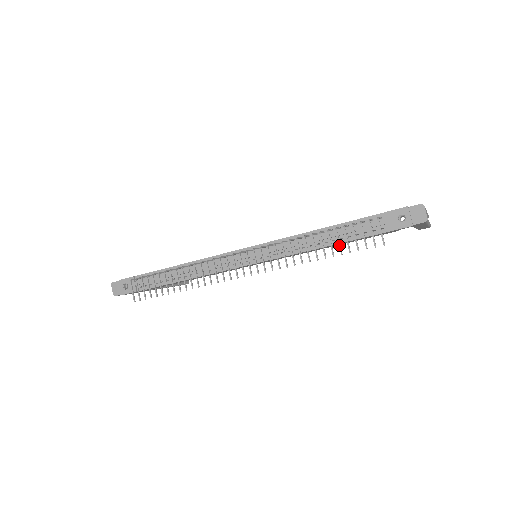
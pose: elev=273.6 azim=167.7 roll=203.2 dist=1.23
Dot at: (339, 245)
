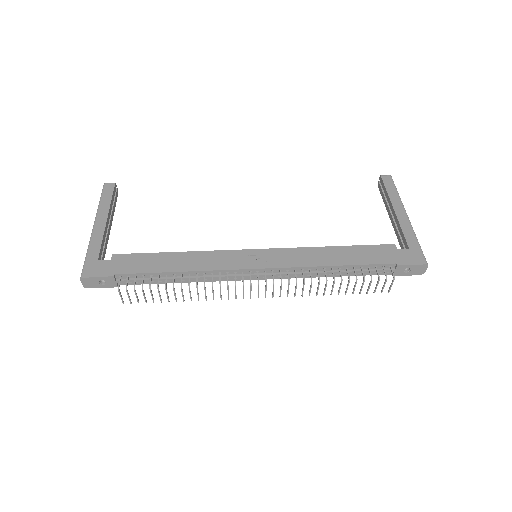
Dot at: (354, 289)
